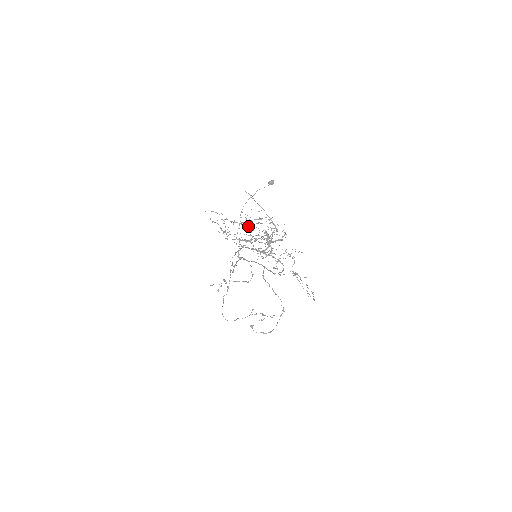
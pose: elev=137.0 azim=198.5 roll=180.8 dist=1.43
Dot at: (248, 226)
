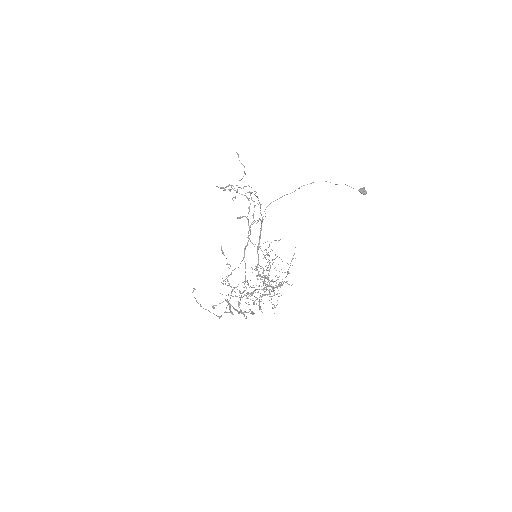
Dot at: occluded
